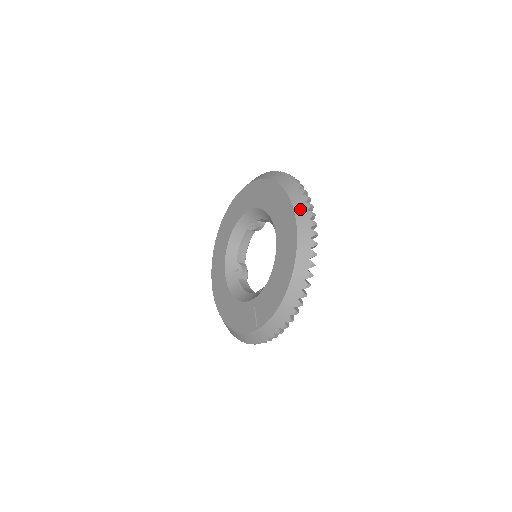
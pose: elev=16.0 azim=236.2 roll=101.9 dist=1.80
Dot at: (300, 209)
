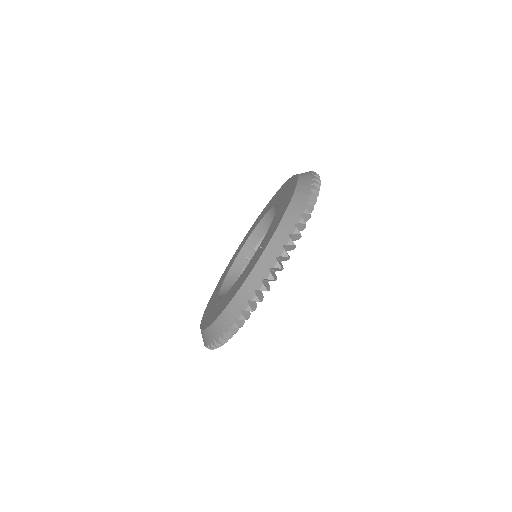
Dot at: occluded
